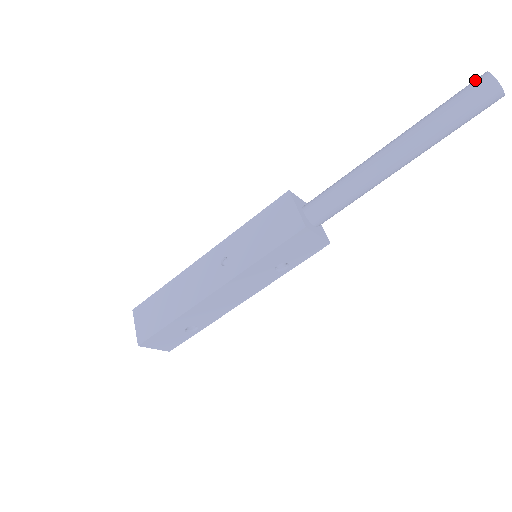
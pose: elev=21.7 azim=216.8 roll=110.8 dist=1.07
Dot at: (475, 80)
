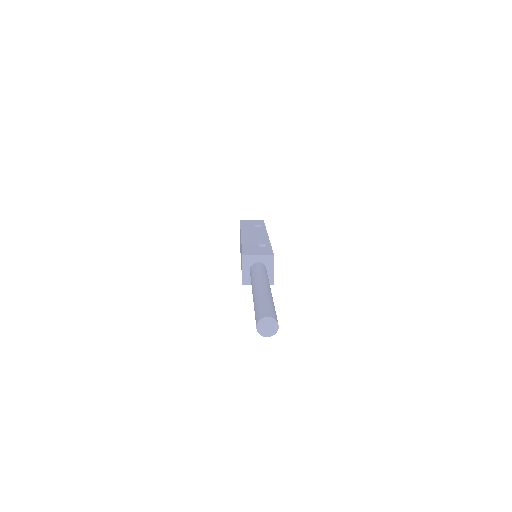
Dot at: (258, 317)
